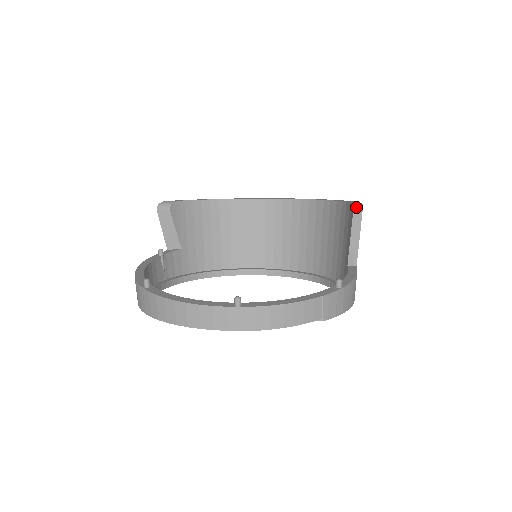
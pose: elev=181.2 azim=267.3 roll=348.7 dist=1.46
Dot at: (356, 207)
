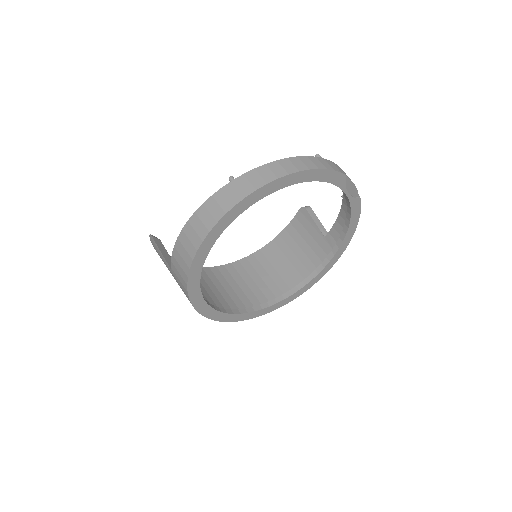
Dot at: occluded
